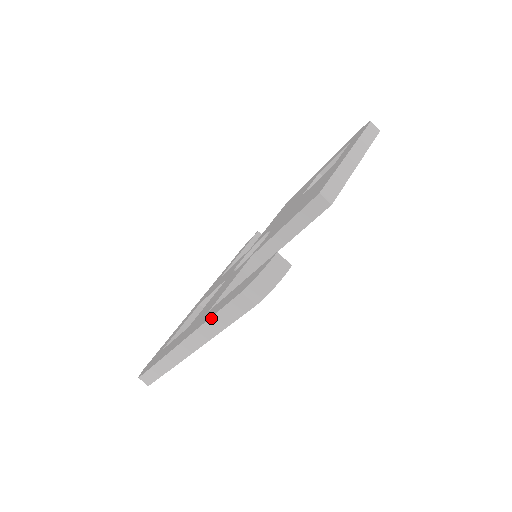
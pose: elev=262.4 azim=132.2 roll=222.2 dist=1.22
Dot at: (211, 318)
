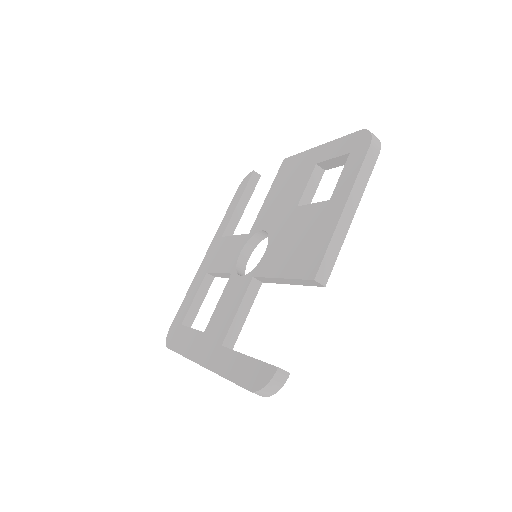
Dot at: occluded
